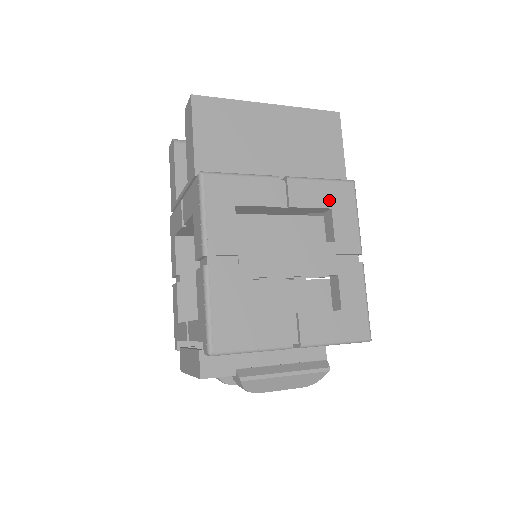
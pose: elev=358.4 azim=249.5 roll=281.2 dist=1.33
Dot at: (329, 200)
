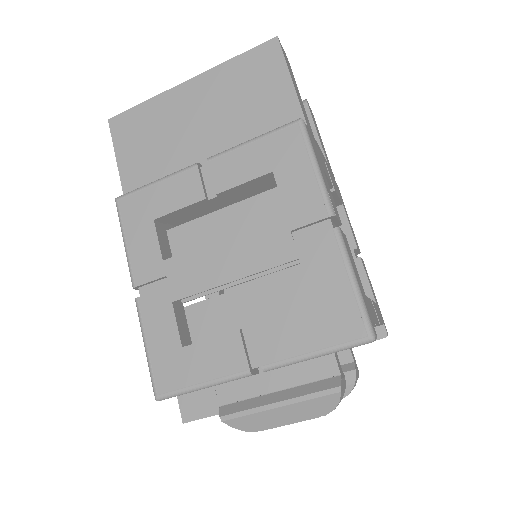
Dot at: (267, 162)
